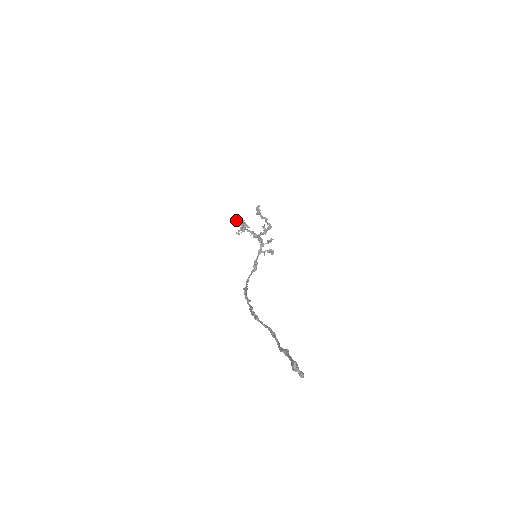
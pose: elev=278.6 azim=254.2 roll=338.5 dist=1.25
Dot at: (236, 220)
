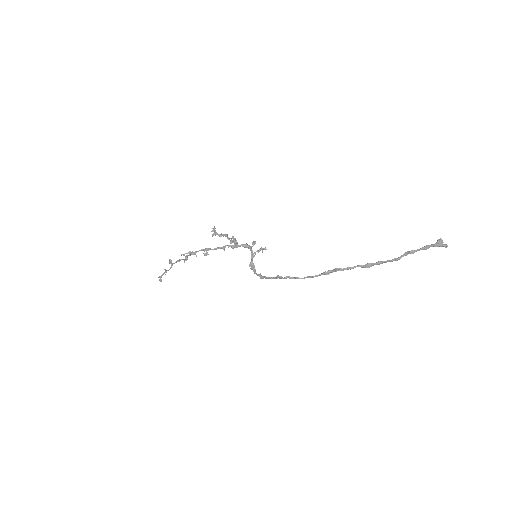
Dot at: (170, 260)
